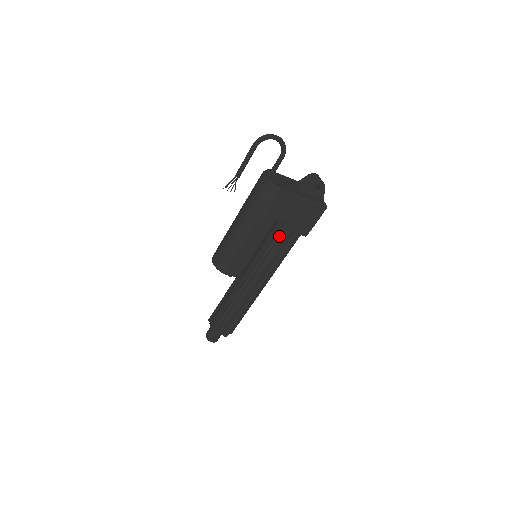
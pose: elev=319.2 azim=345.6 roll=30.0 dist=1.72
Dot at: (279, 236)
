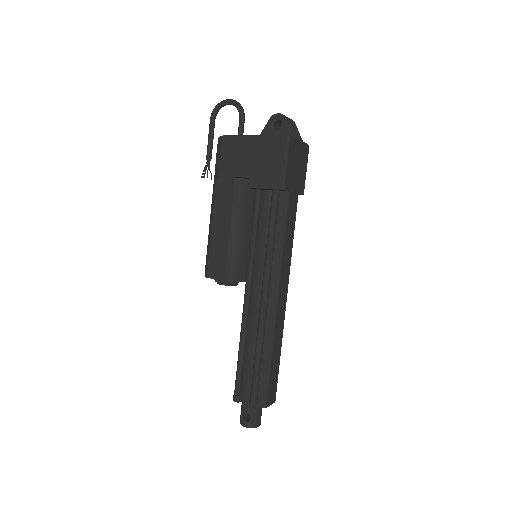
Dot at: (256, 206)
